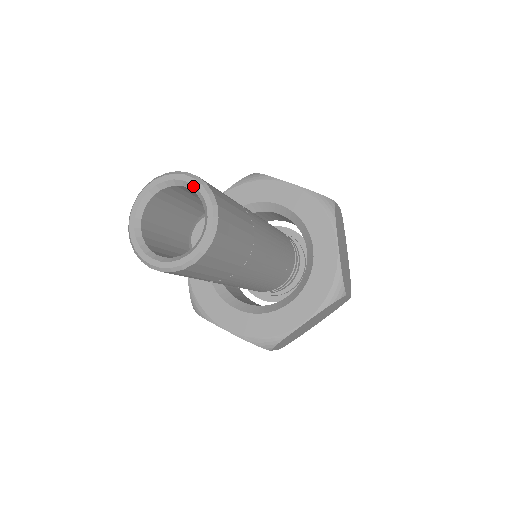
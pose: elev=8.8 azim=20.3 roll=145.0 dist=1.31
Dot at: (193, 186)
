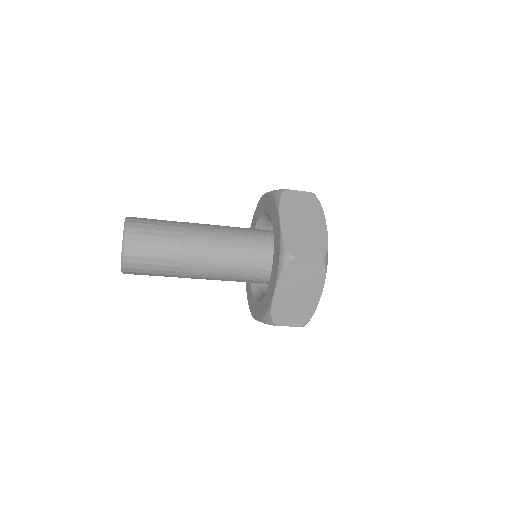
Dot at: (123, 237)
